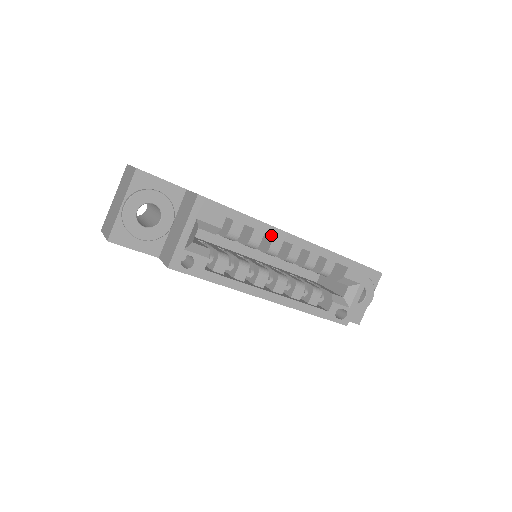
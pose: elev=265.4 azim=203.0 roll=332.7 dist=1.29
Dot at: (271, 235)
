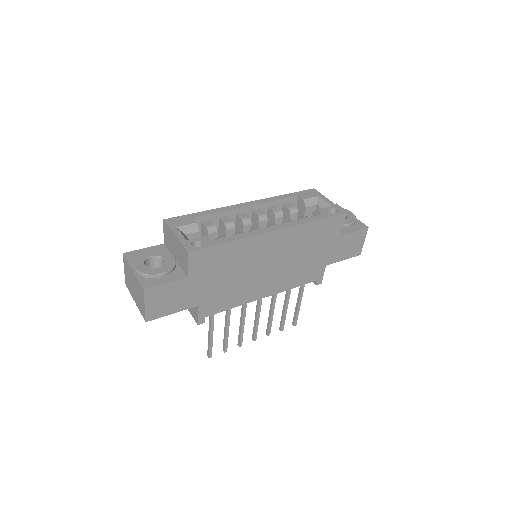
Dot at: (230, 210)
